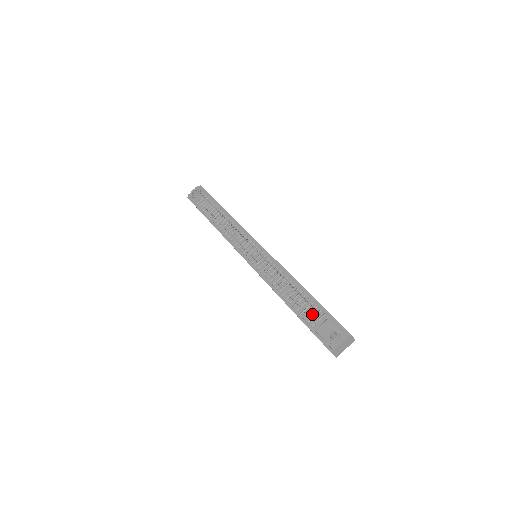
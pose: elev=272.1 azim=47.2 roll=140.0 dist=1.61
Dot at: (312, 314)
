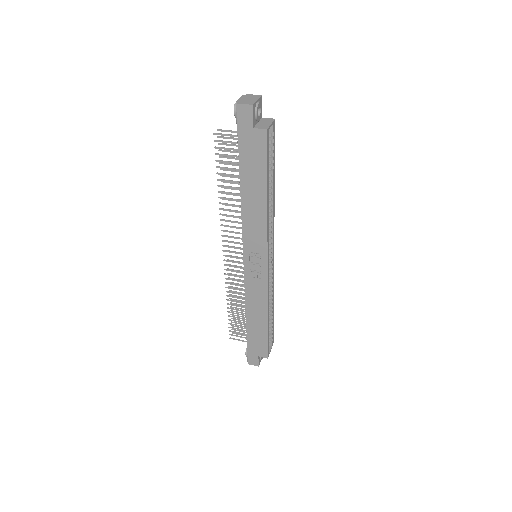
Dot at: occluded
